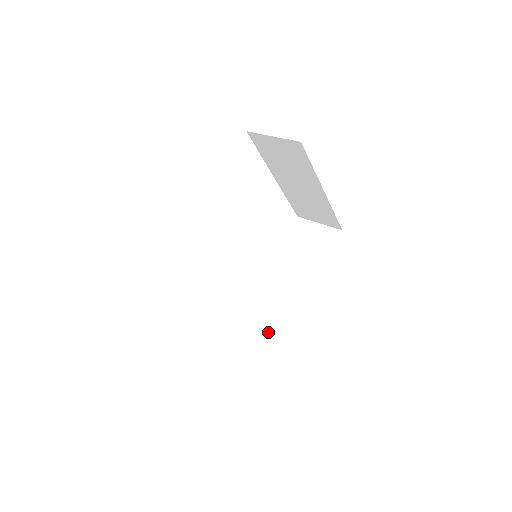
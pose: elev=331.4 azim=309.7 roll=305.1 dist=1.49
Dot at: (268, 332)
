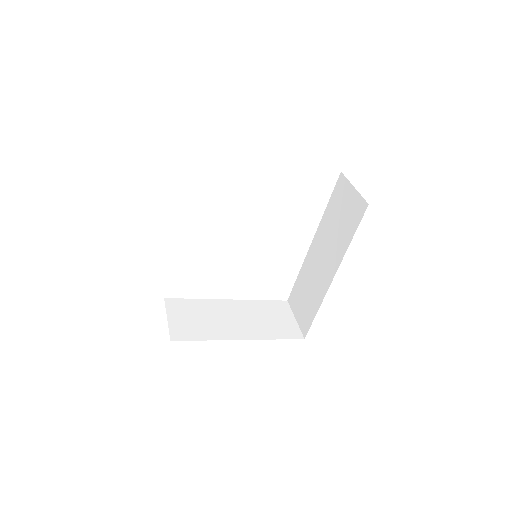
Dot at: (309, 304)
